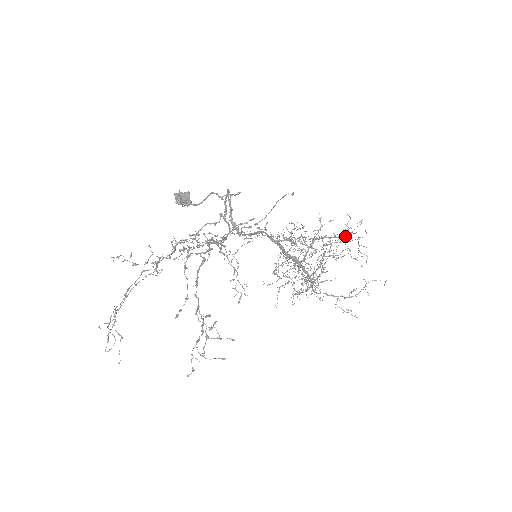
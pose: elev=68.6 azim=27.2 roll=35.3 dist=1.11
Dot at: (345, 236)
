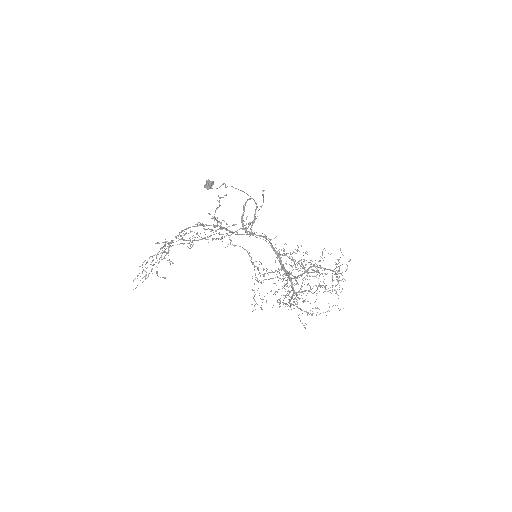
Dot at: (334, 269)
